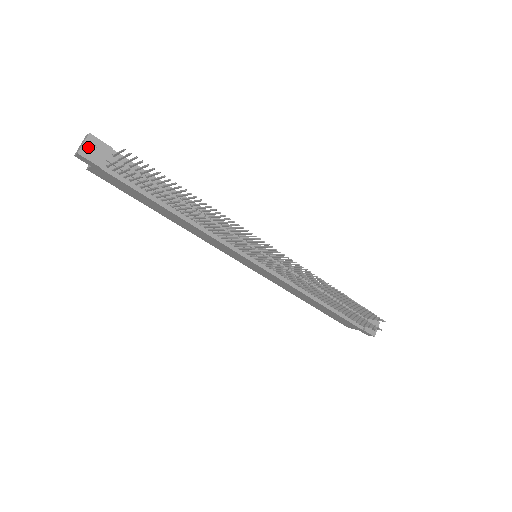
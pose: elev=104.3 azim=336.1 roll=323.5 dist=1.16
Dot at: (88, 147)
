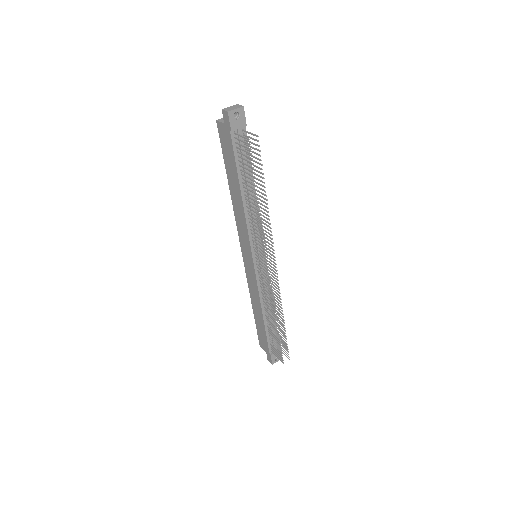
Dot at: occluded
